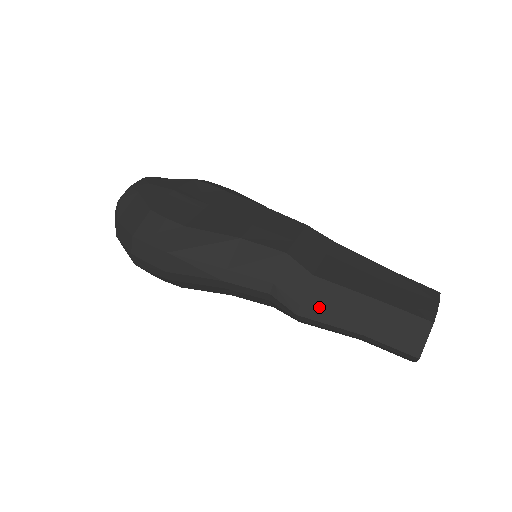
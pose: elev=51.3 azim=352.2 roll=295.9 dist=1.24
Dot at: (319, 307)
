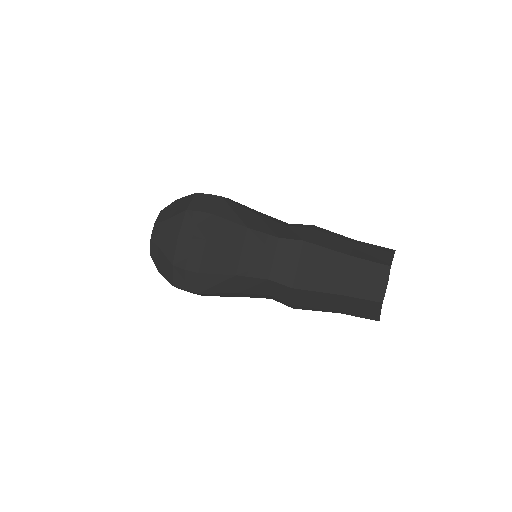
Dot at: (304, 304)
